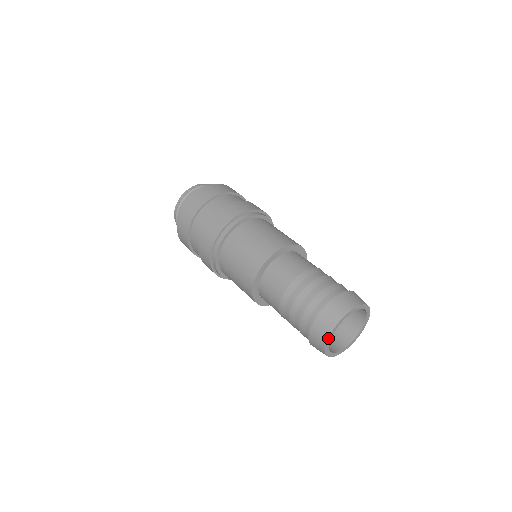
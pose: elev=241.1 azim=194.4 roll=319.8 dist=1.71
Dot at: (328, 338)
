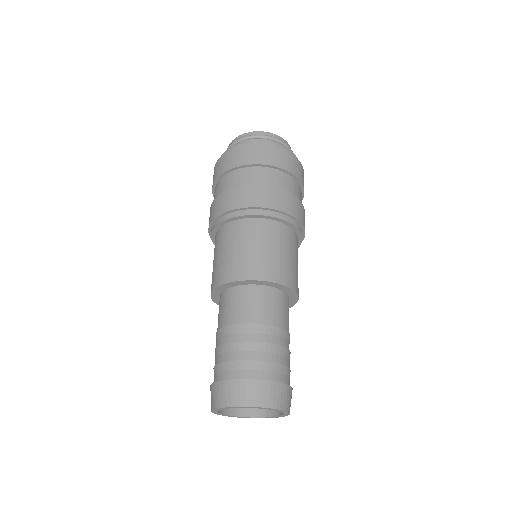
Dot at: (212, 412)
